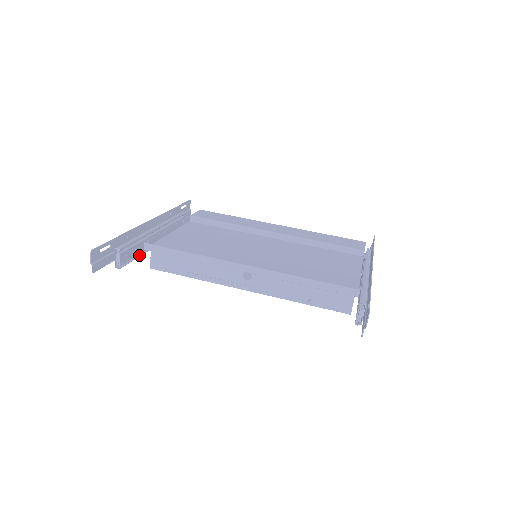
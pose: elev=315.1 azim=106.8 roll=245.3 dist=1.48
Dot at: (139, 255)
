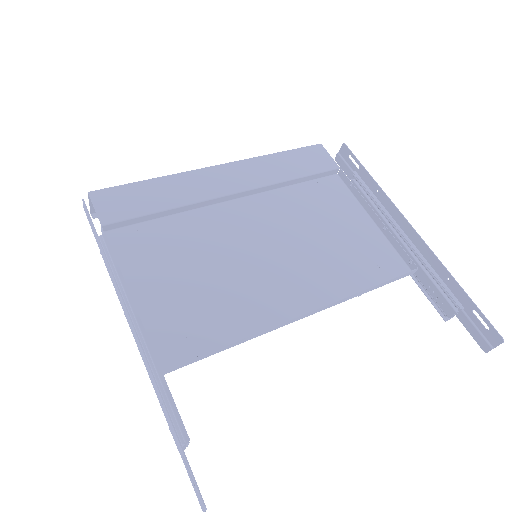
Dot at: occluded
